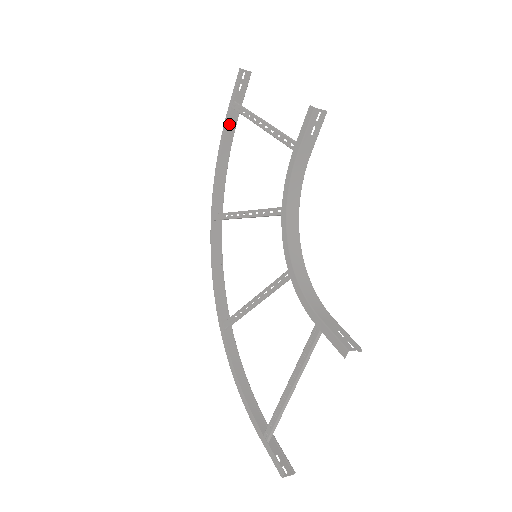
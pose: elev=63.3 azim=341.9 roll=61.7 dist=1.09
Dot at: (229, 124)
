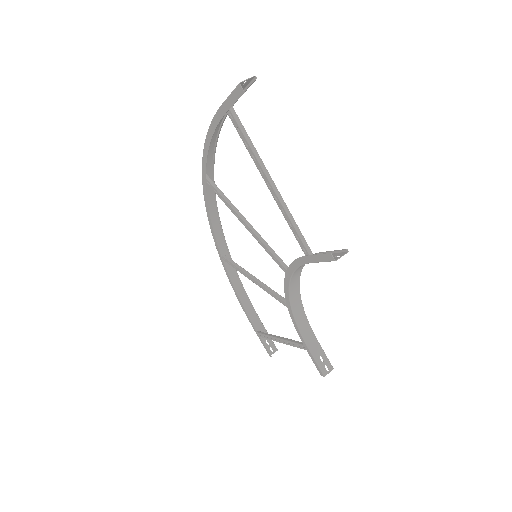
Dot at: occluded
